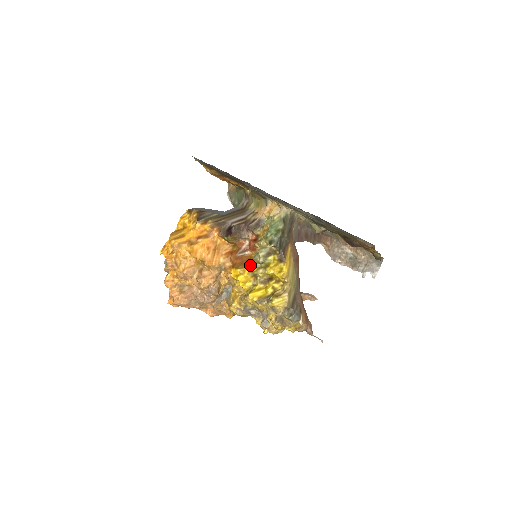
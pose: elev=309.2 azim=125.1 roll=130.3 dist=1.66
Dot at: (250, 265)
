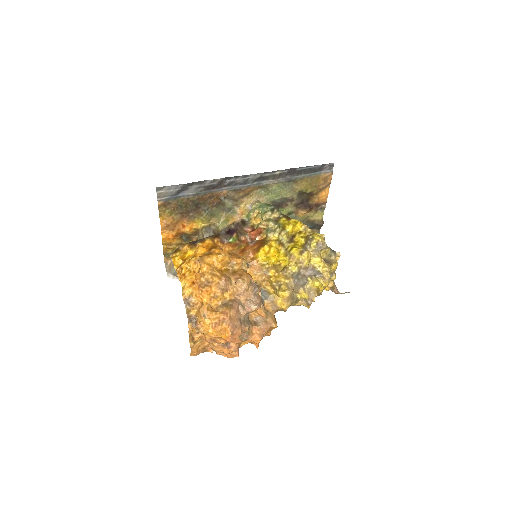
Dot at: (269, 240)
